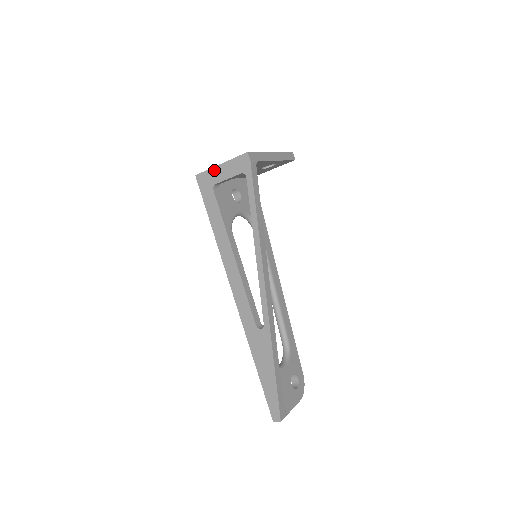
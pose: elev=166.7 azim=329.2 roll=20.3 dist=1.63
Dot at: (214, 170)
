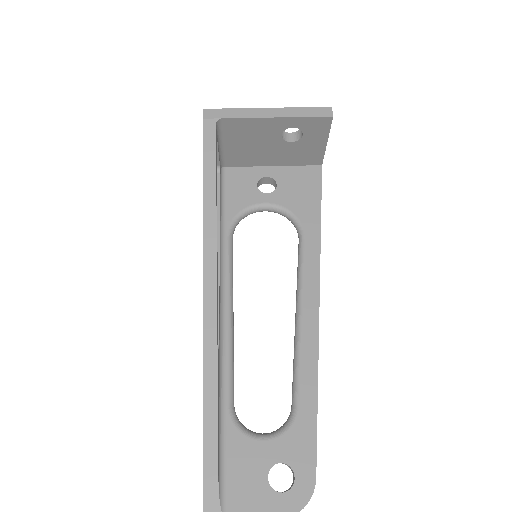
Dot at: occluded
